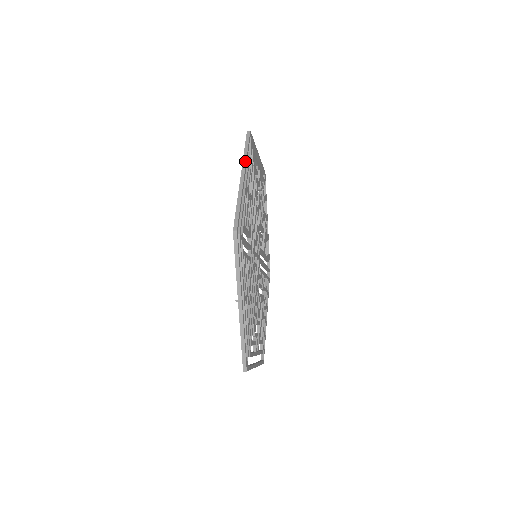
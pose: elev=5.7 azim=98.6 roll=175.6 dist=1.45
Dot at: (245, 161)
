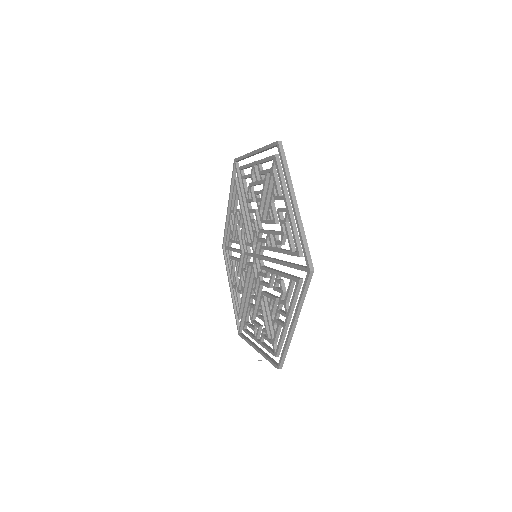
Dot at: (300, 310)
